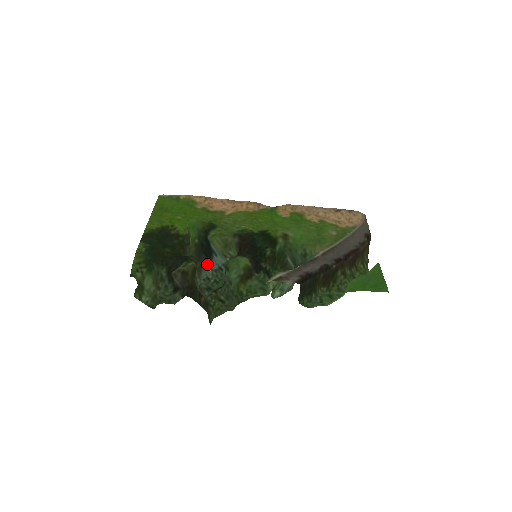
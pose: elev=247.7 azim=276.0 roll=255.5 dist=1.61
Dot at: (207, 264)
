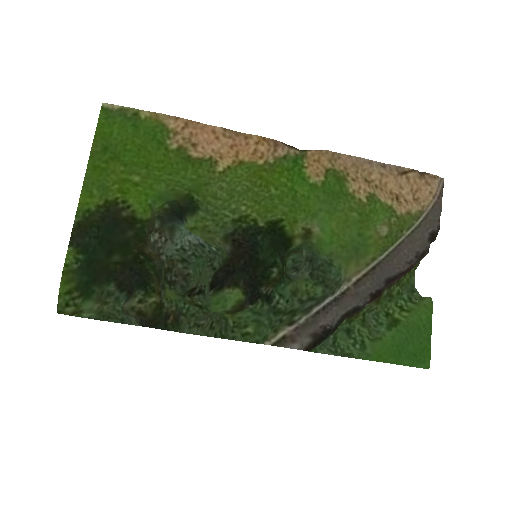
Dot at: (183, 225)
